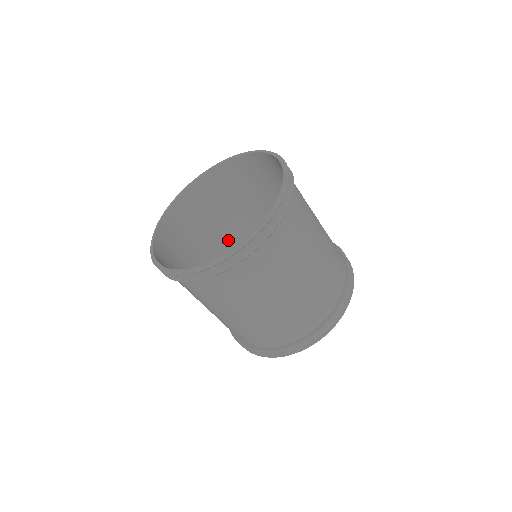
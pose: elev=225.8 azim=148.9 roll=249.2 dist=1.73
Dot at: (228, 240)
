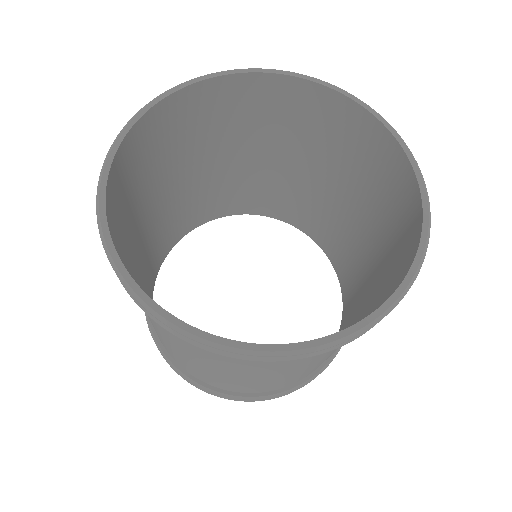
Dot at: (249, 167)
